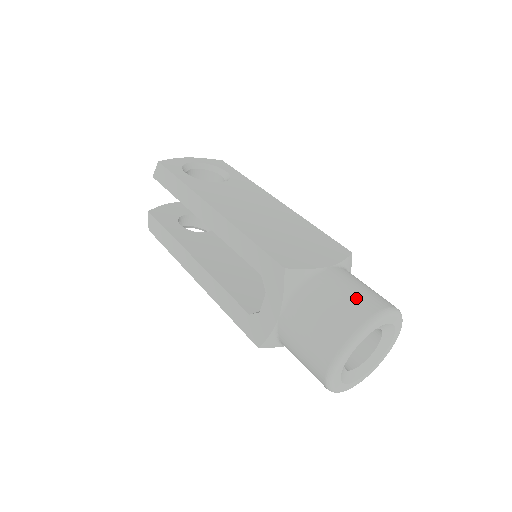
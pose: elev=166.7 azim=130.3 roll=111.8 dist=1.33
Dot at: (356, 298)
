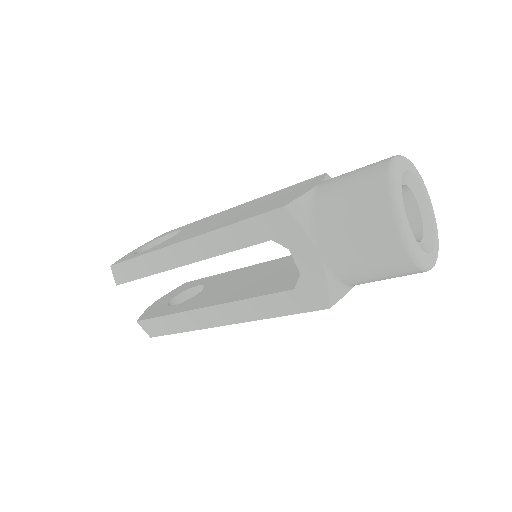
Dot at: (362, 172)
